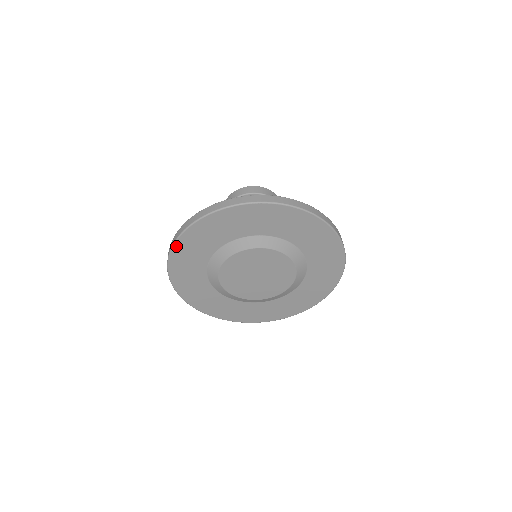
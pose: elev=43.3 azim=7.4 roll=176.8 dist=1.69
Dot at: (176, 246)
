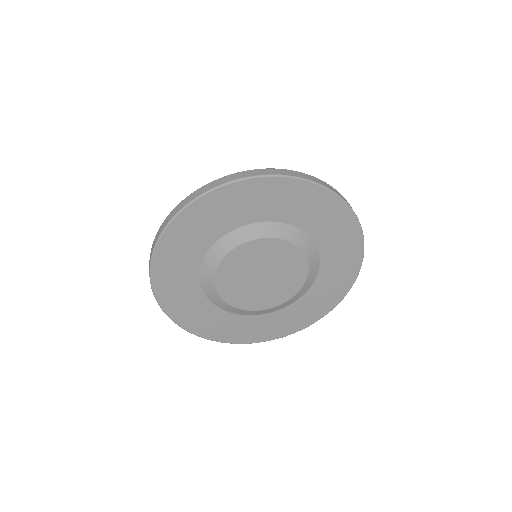
Dot at: (155, 285)
